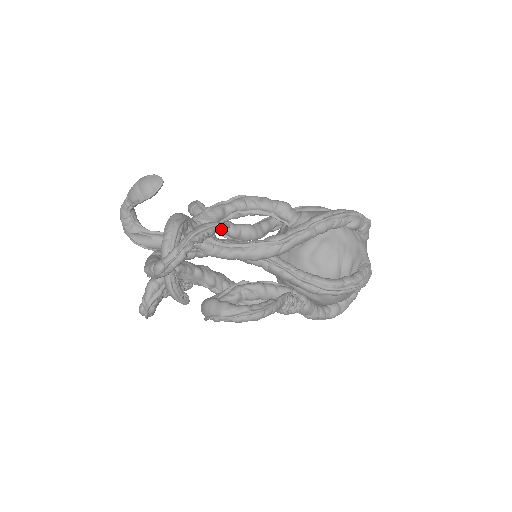
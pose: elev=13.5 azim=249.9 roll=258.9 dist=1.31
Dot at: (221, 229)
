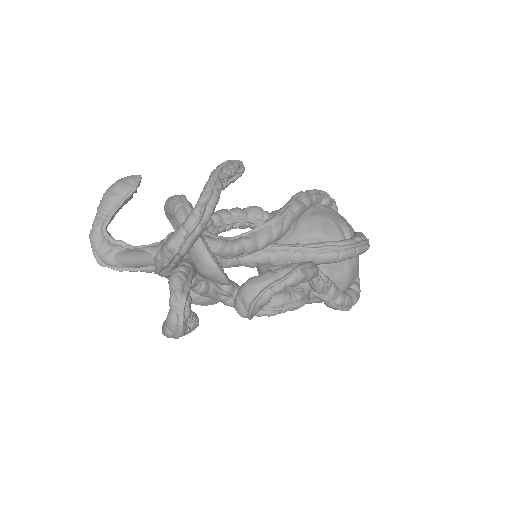
Dot at: (239, 170)
